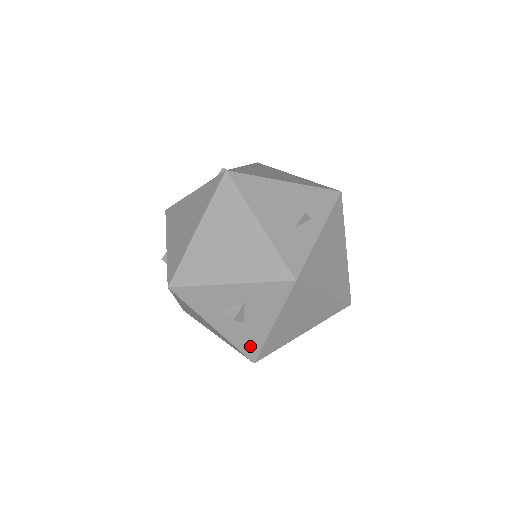
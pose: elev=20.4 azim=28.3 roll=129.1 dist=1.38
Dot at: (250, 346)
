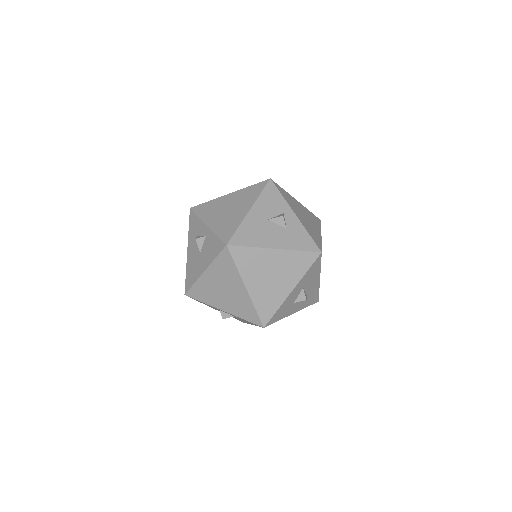
Dot at: (313, 298)
